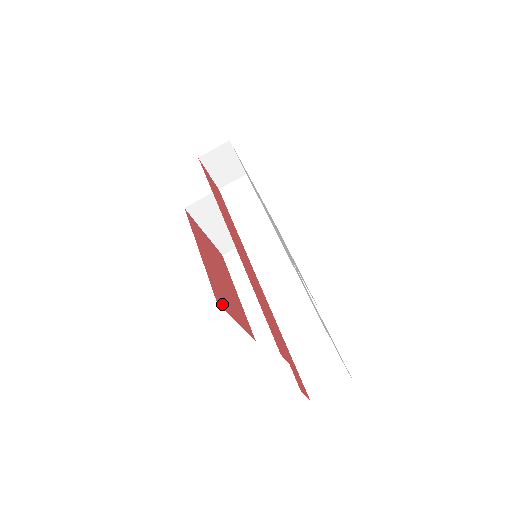
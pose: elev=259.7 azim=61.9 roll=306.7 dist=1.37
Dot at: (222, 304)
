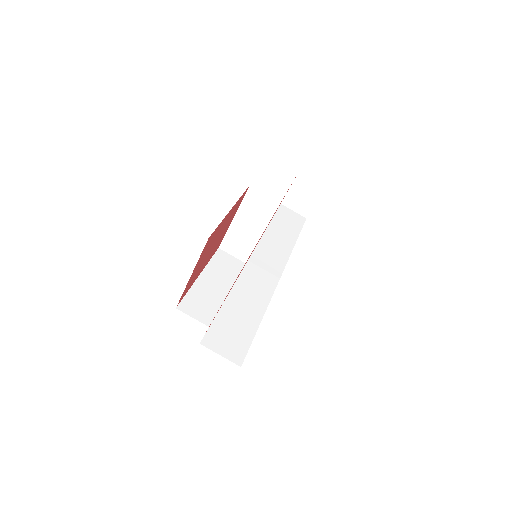
Dot at: (205, 247)
